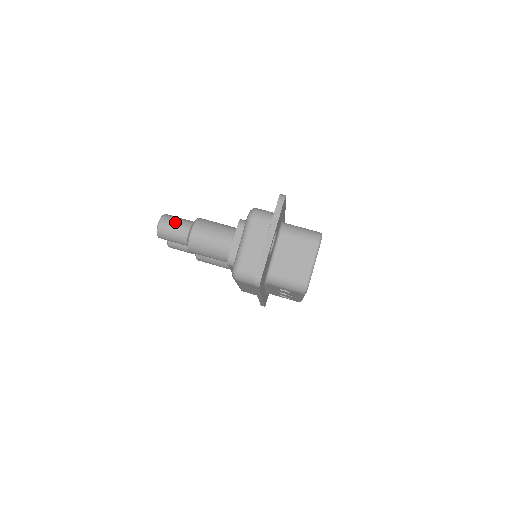
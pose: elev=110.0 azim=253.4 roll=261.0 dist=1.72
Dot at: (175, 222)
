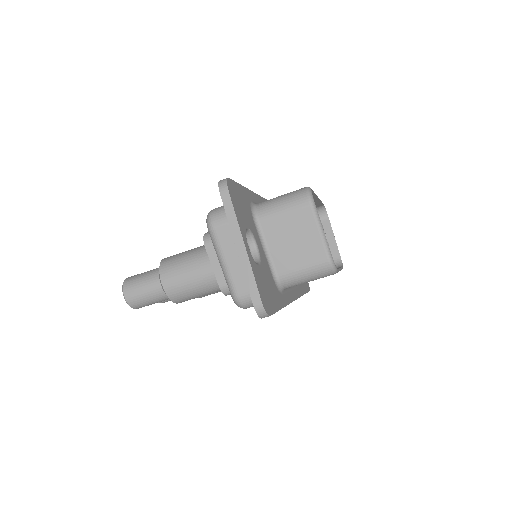
Dot at: (140, 283)
